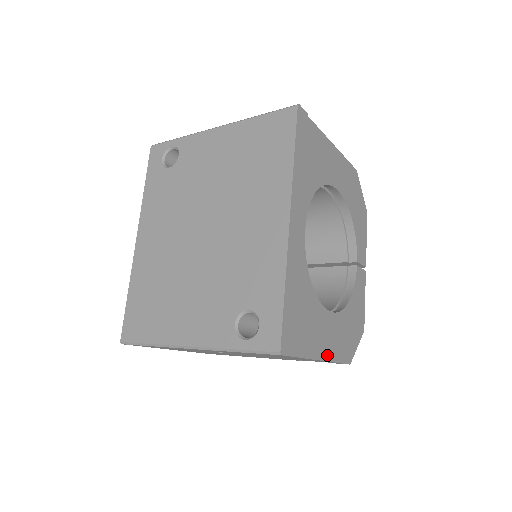
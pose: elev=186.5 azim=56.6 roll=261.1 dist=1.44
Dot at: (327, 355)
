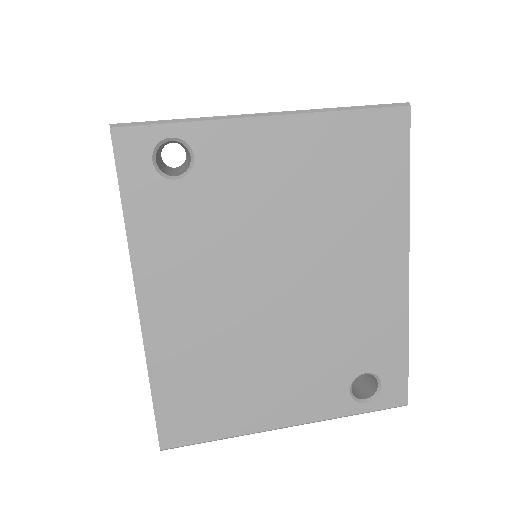
Dot at: occluded
